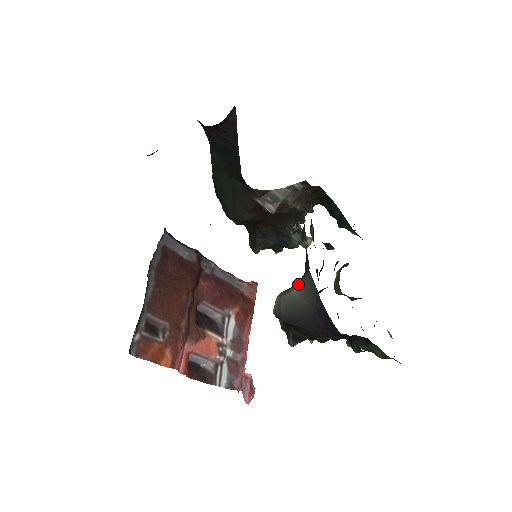
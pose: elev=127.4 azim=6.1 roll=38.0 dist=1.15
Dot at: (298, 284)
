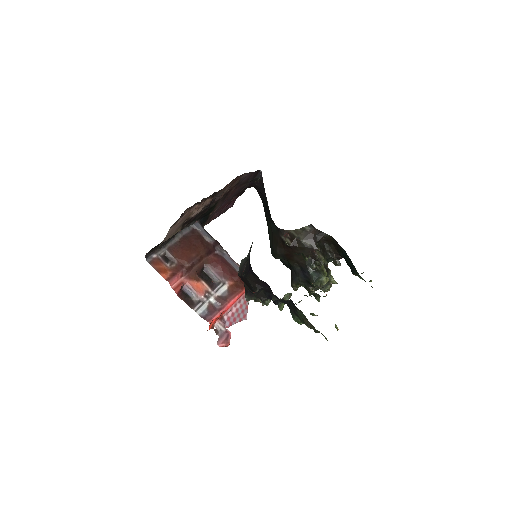
Dot at: (249, 251)
